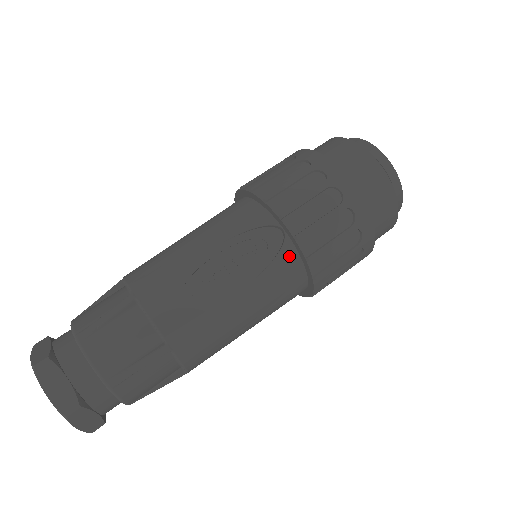
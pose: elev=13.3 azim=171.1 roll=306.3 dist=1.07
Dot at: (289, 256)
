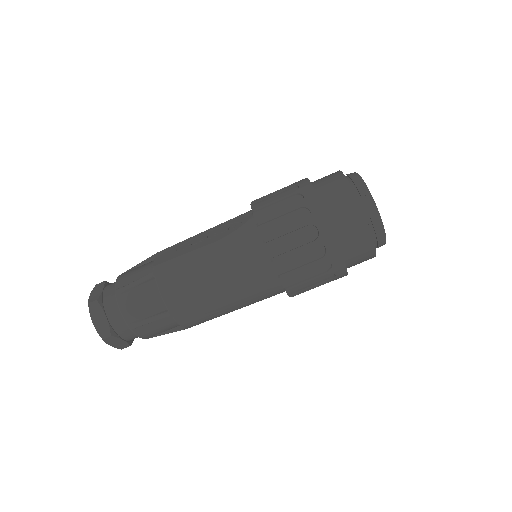
Dot at: (250, 227)
